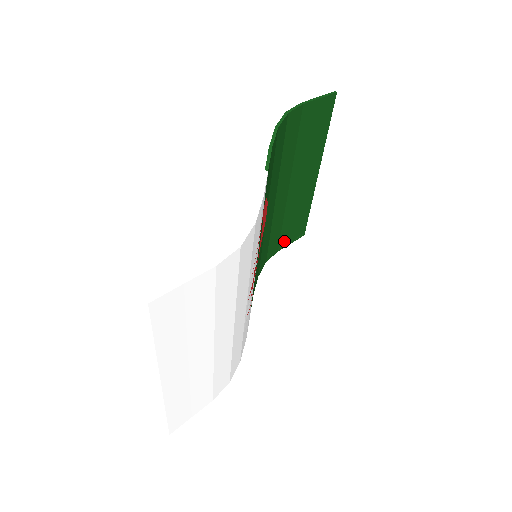
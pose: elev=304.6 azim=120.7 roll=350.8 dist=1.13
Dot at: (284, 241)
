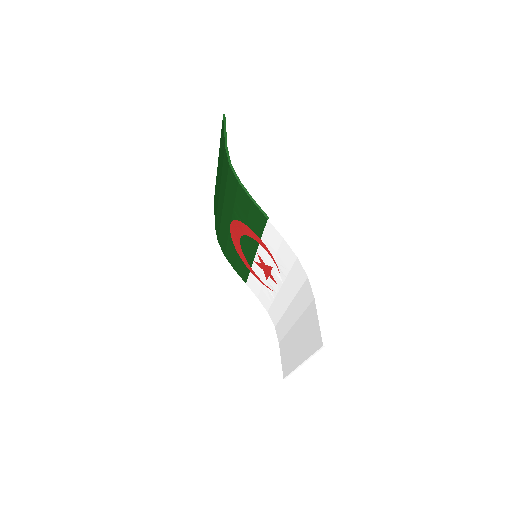
Dot at: occluded
